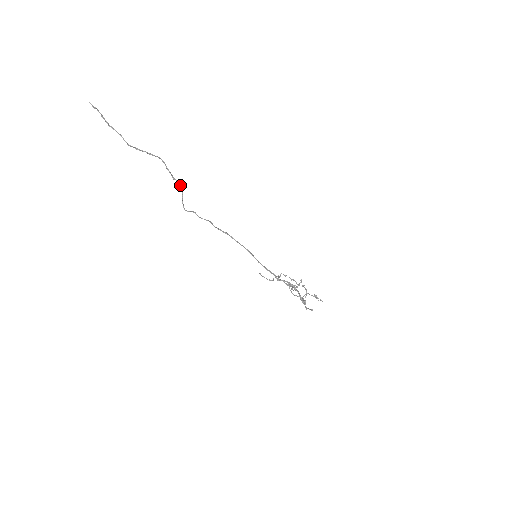
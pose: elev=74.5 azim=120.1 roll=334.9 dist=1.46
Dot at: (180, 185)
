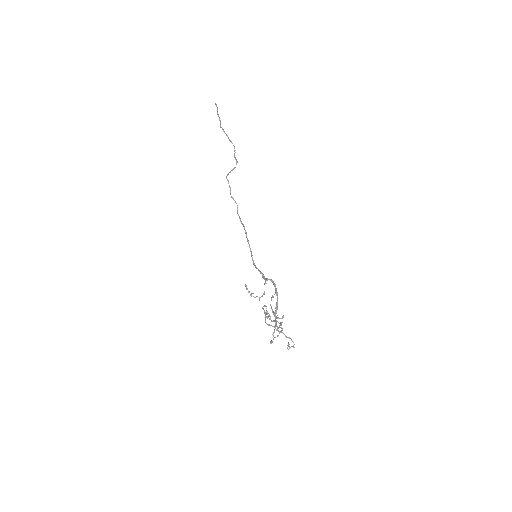
Dot at: (236, 163)
